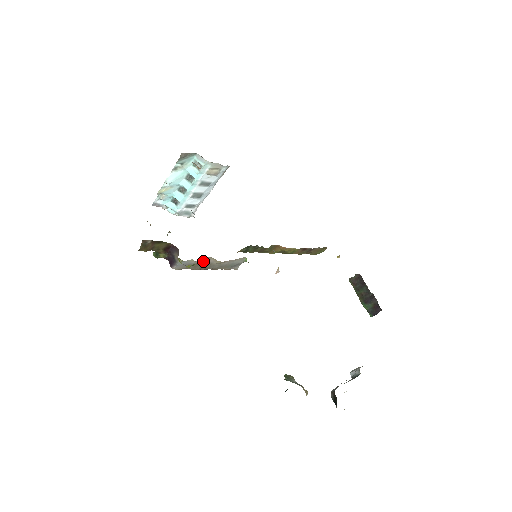
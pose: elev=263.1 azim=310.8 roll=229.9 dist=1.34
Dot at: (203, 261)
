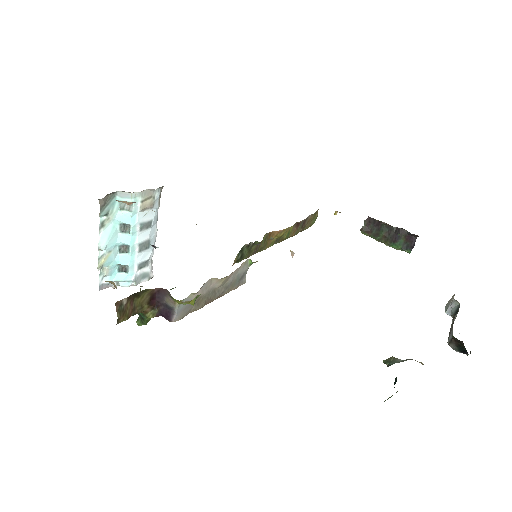
Dot at: (204, 290)
